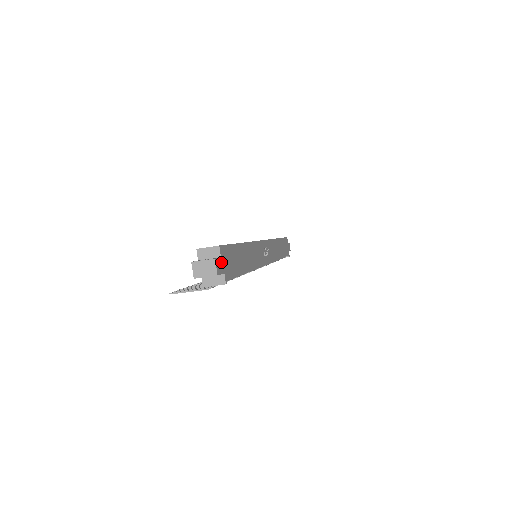
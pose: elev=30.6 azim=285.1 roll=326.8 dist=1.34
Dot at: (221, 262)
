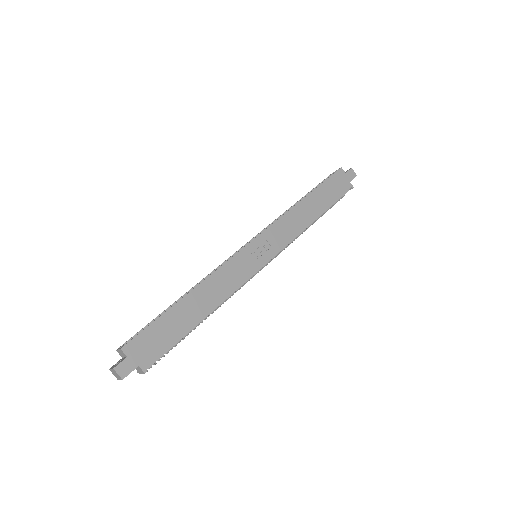
Dot at: (129, 361)
